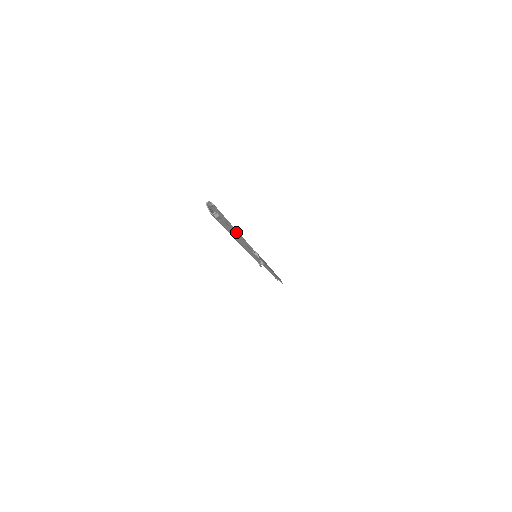
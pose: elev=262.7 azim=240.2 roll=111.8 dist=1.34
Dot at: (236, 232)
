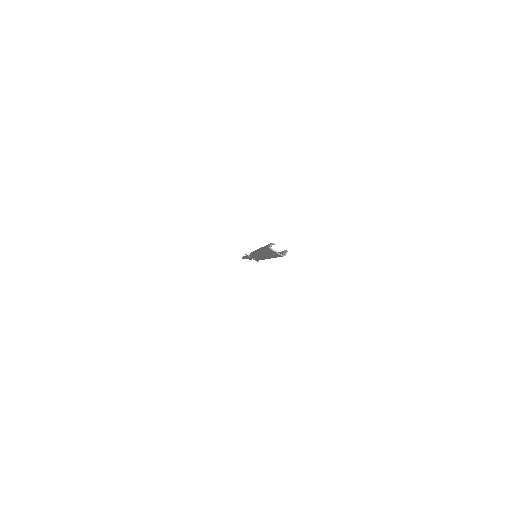
Dot at: occluded
